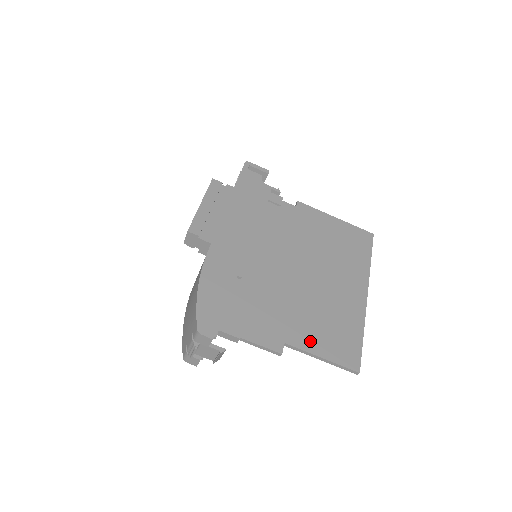
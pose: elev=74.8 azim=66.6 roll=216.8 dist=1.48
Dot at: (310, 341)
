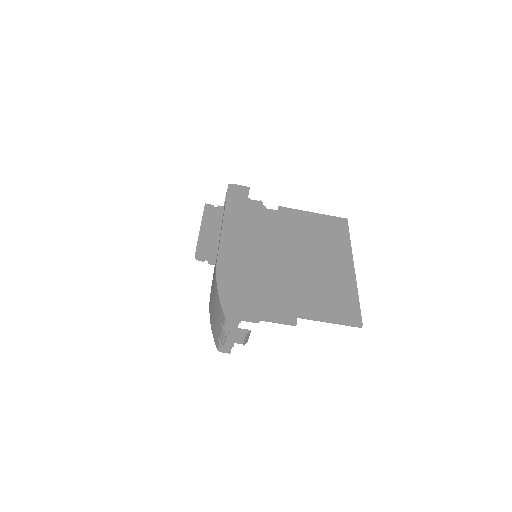
Dot at: (317, 310)
